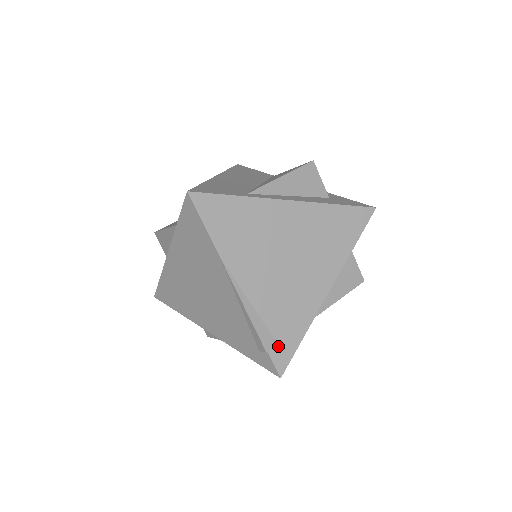
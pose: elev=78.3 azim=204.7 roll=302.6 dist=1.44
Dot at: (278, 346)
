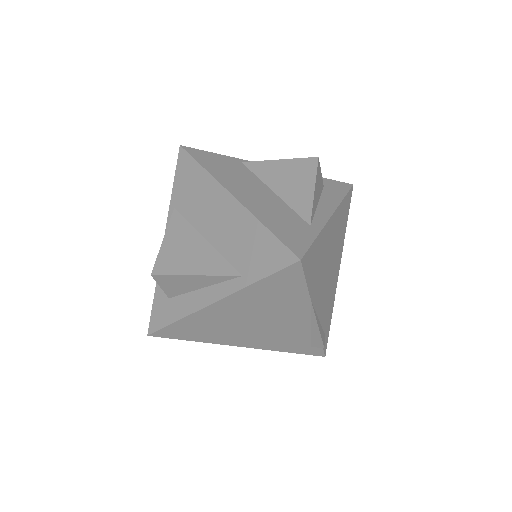
Dot at: (325, 336)
